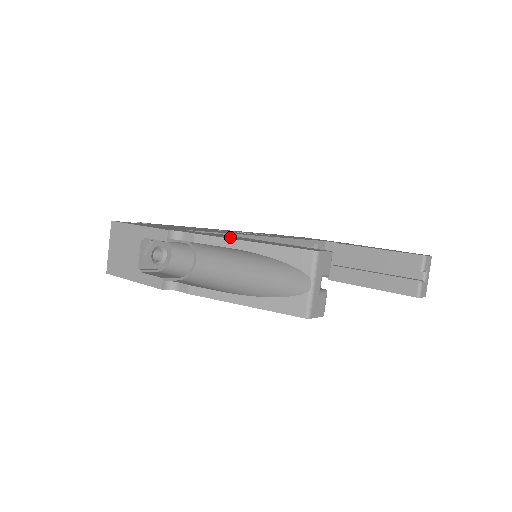
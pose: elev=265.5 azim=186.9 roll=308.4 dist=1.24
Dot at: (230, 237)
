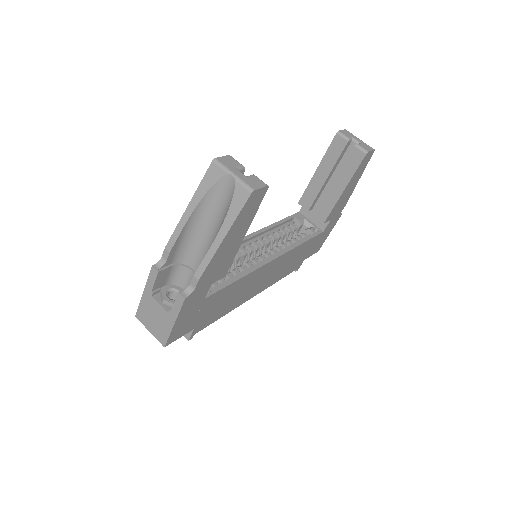
Dot at: occluded
